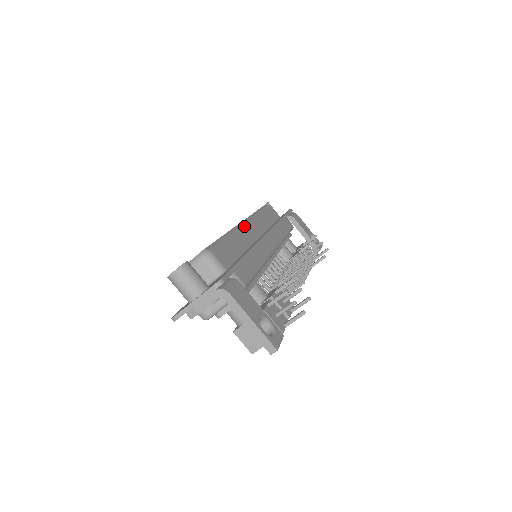
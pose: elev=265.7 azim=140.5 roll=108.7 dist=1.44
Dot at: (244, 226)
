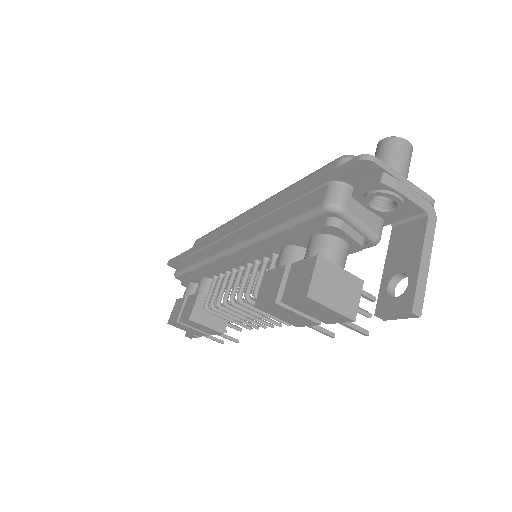
Dot at: occluded
